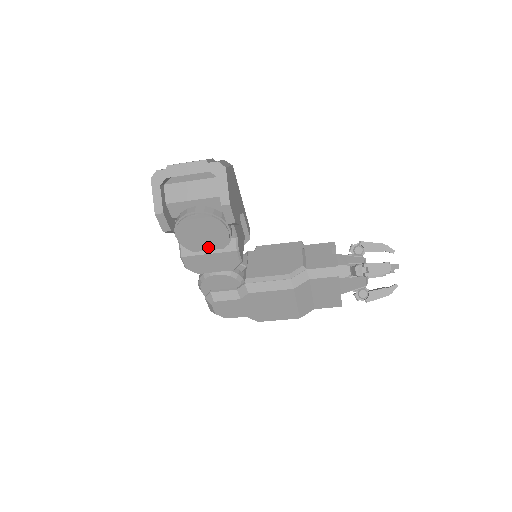
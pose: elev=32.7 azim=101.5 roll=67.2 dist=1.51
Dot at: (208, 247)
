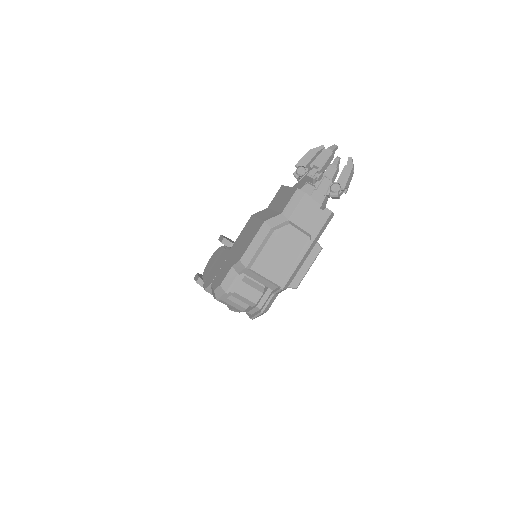
Dot at: occluded
